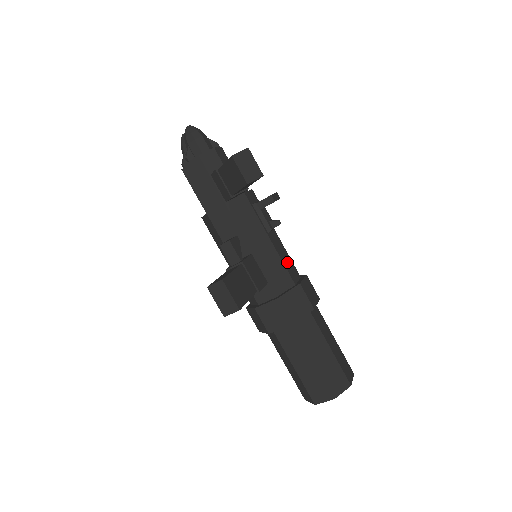
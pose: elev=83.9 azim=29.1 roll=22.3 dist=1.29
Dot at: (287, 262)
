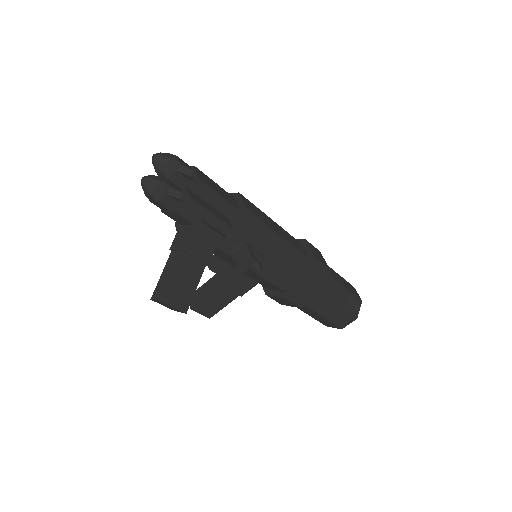
Dot at: (280, 278)
